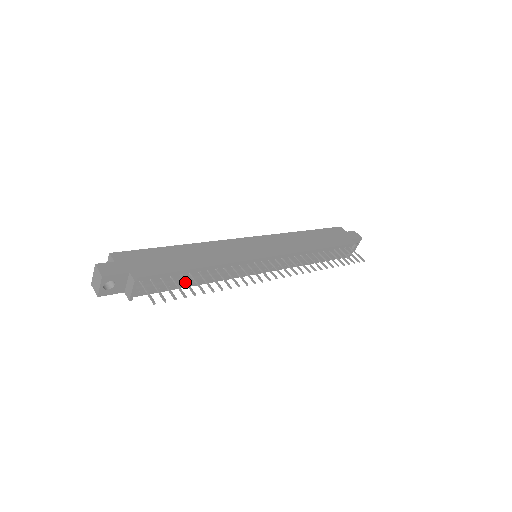
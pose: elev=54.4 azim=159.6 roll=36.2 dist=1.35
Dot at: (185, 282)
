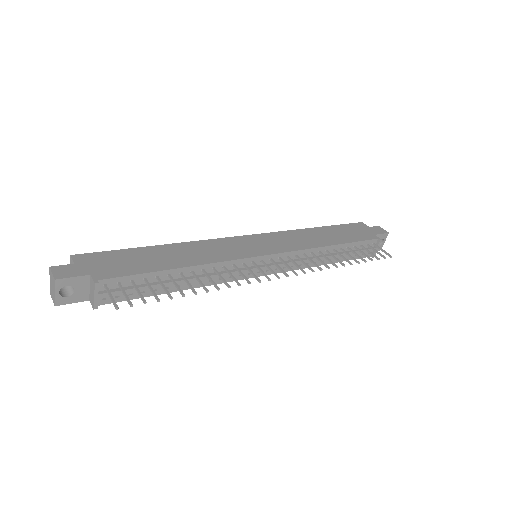
Dot at: (161, 284)
